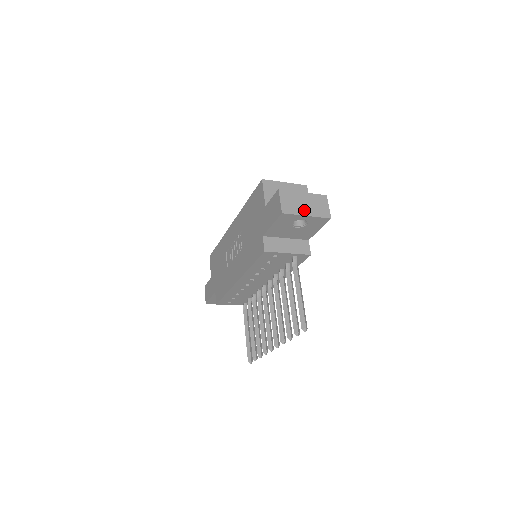
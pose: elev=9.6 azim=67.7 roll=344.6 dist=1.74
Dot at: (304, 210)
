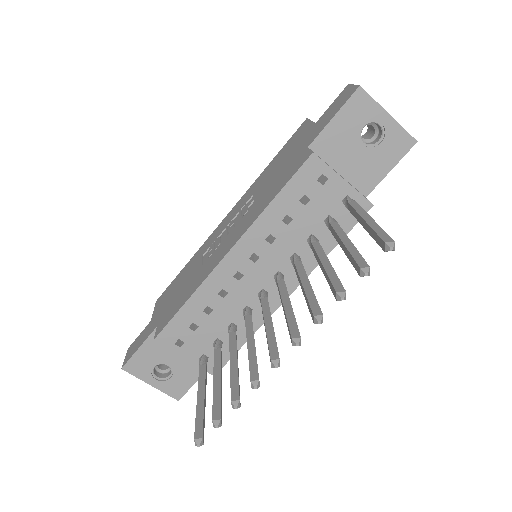
Dot at: (384, 111)
